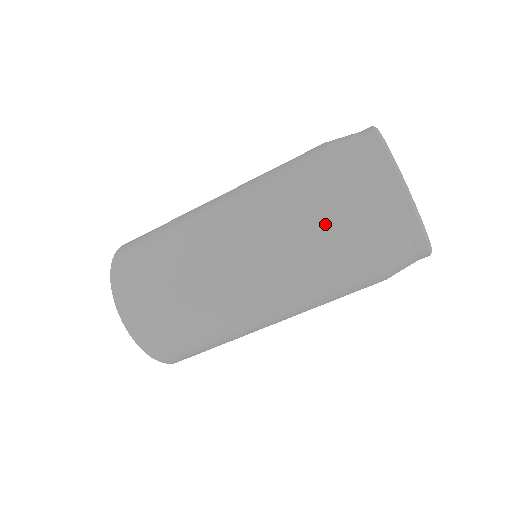
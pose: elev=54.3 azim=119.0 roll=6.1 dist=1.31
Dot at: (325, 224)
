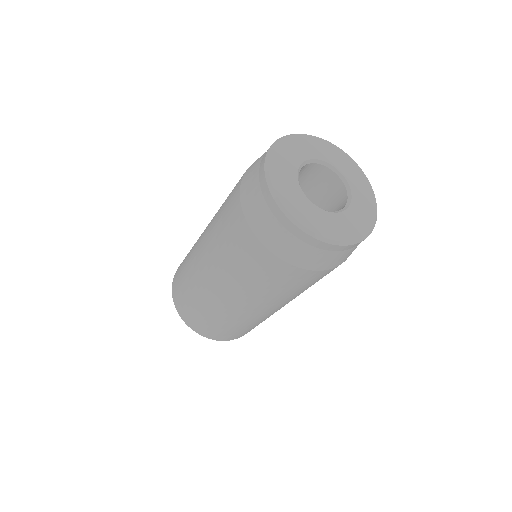
Dot at: (261, 264)
